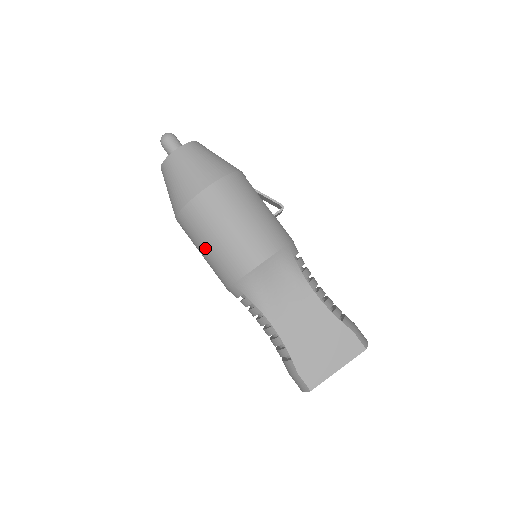
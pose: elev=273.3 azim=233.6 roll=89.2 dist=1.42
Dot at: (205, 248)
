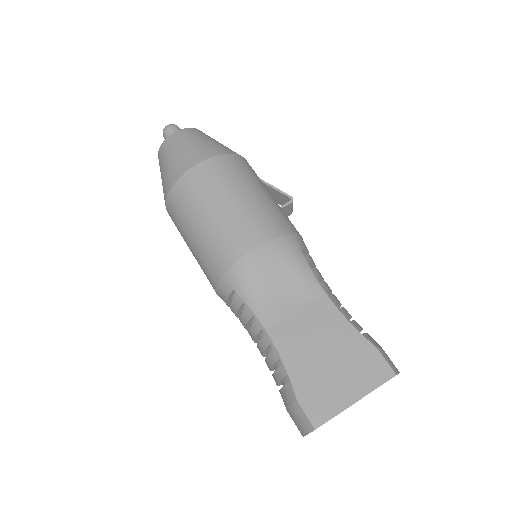
Dot at: (193, 233)
